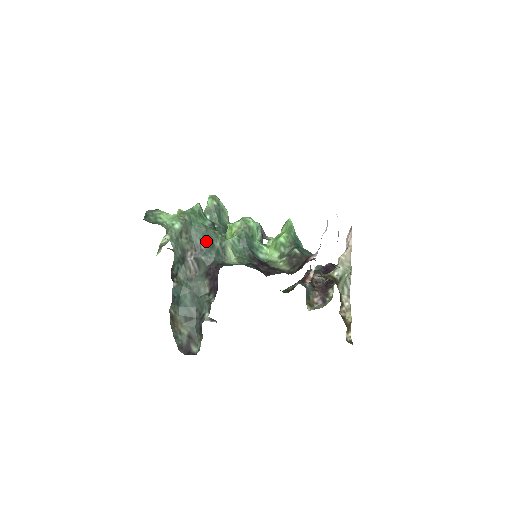
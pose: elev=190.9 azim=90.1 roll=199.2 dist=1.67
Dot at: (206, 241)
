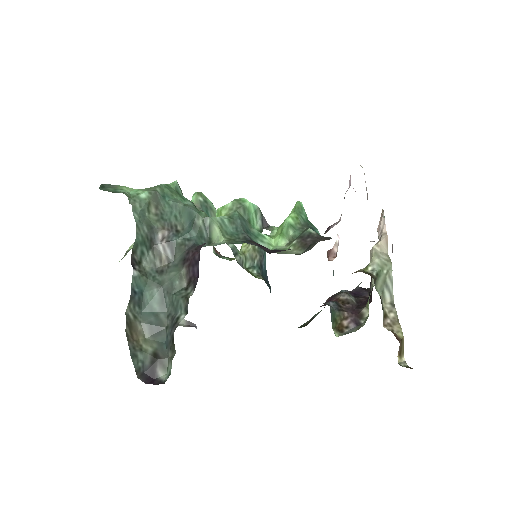
Dot at: (184, 220)
